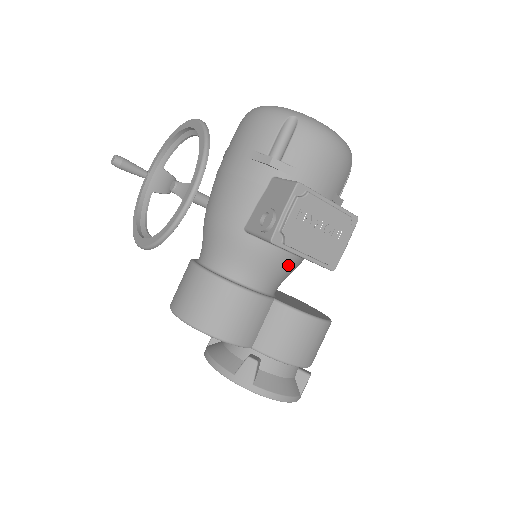
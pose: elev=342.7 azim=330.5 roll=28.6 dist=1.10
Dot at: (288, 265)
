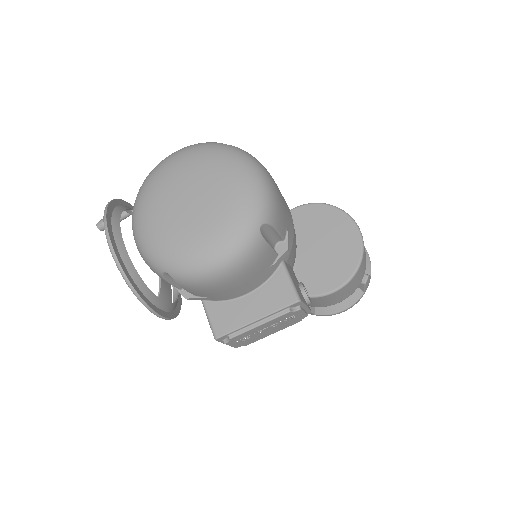
Dot at: occluded
